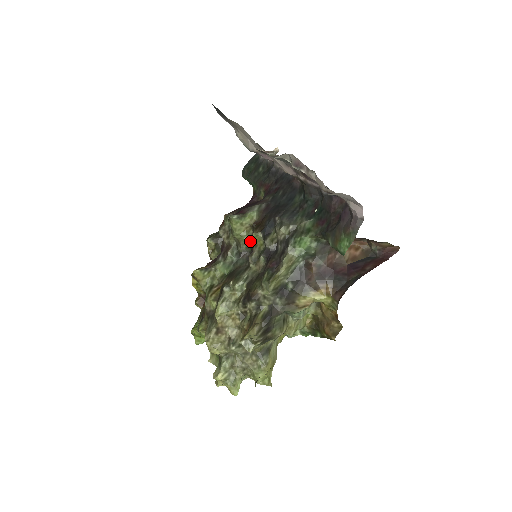
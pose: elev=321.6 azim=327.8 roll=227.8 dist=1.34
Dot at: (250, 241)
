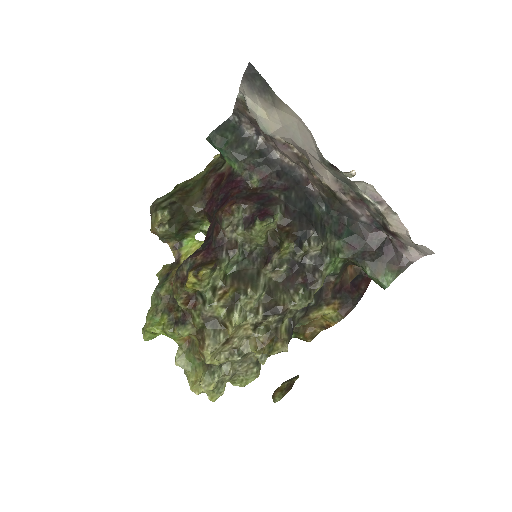
Dot at: (265, 244)
